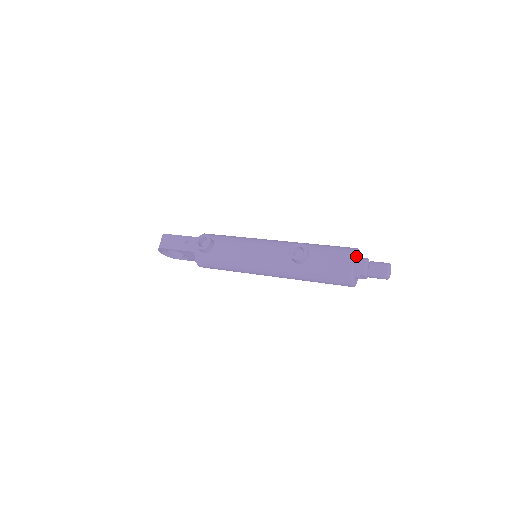
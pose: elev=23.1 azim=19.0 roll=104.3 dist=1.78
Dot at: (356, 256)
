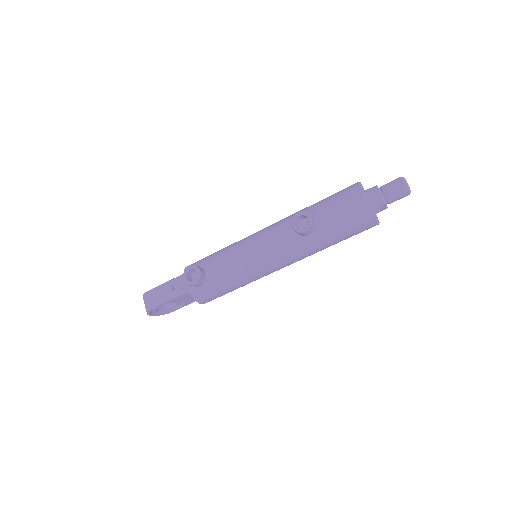
Dot at: occluded
